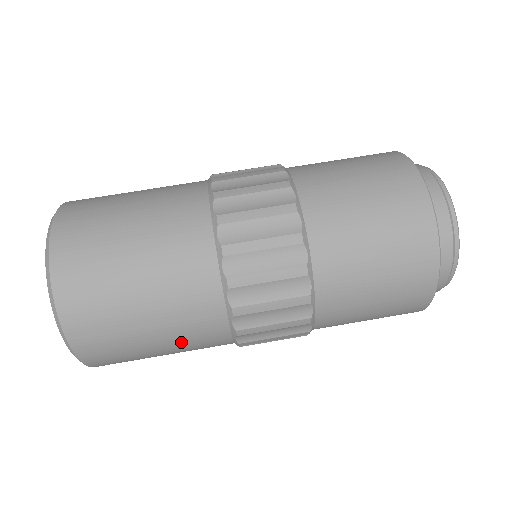
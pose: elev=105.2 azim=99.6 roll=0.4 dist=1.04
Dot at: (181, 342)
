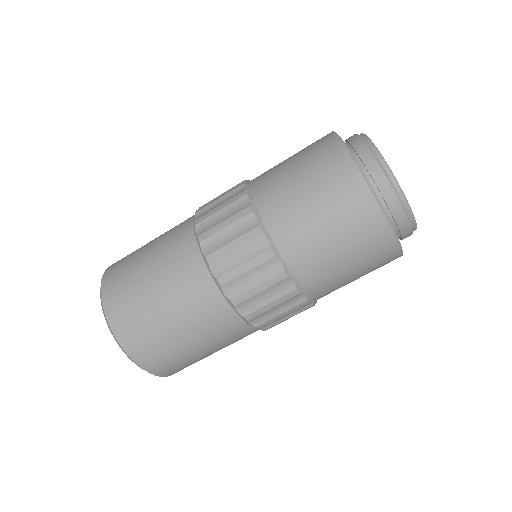
Dot at: (230, 344)
